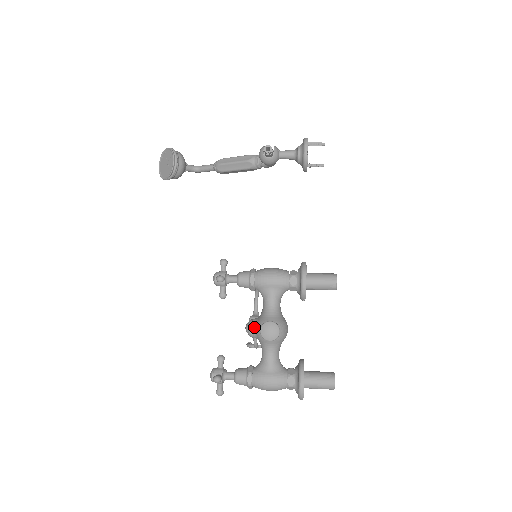
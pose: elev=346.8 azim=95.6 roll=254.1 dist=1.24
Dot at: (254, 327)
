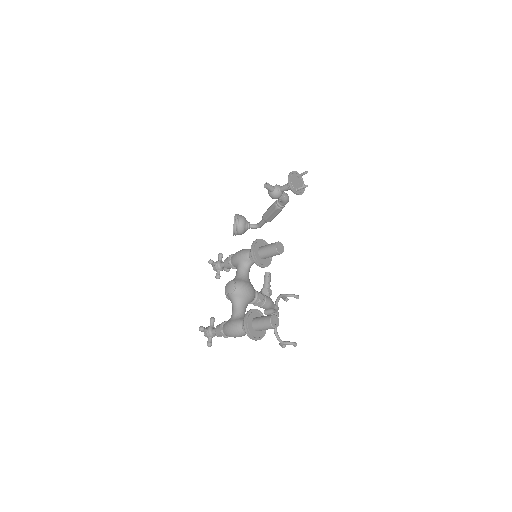
Dot at: occluded
